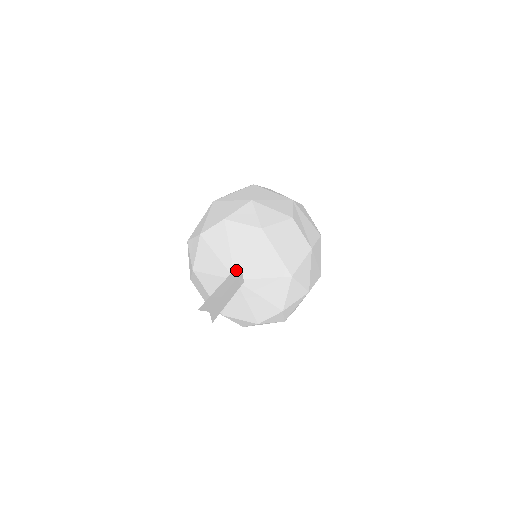
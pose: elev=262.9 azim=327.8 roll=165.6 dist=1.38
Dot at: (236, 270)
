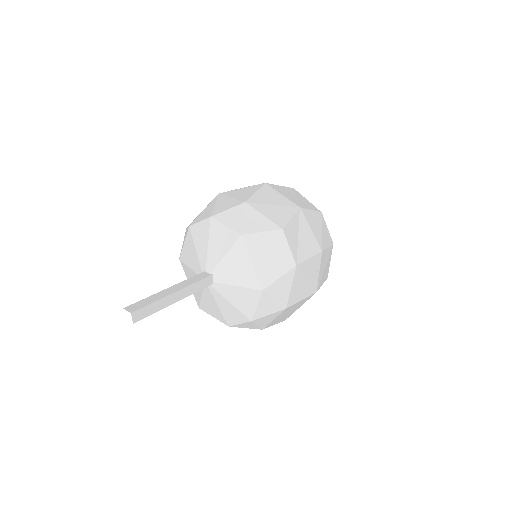
Dot at: (208, 271)
